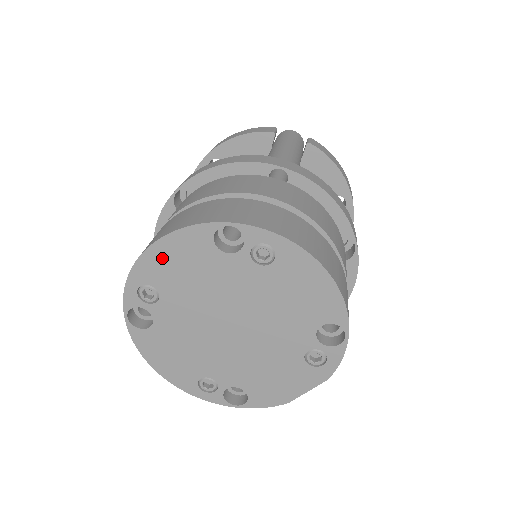
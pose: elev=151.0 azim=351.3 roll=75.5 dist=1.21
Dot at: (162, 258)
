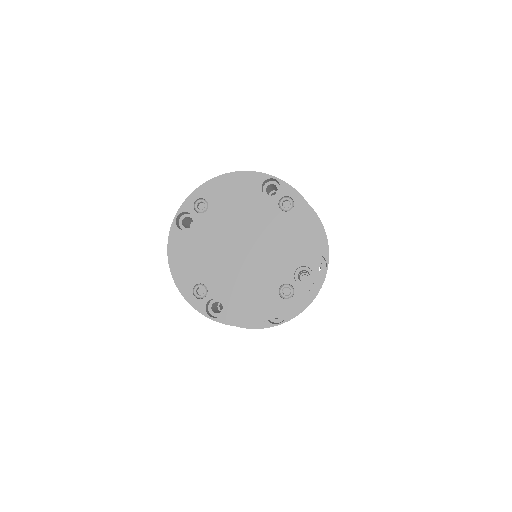
Dot at: (225, 185)
